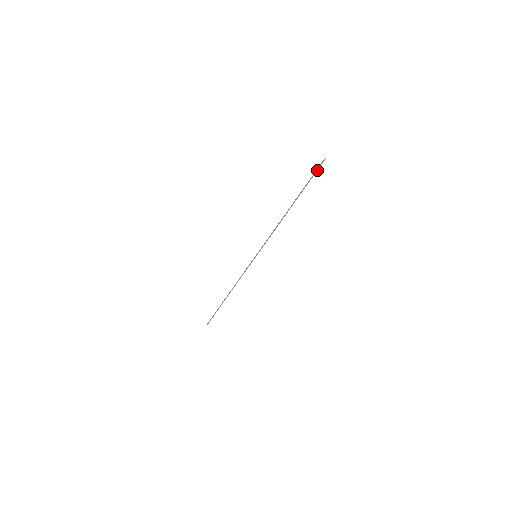
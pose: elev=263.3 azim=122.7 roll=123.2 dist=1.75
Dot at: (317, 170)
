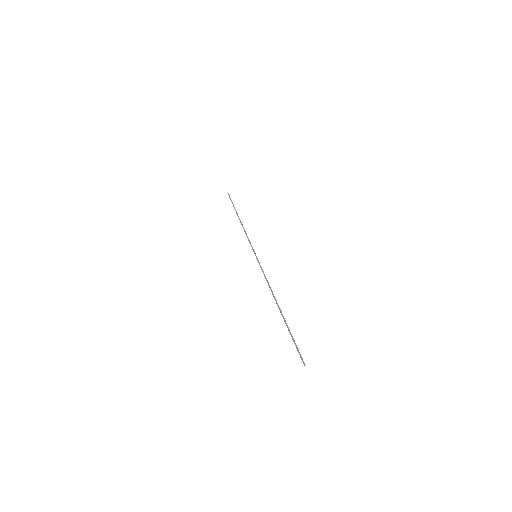
Dot at: (298, 351)
